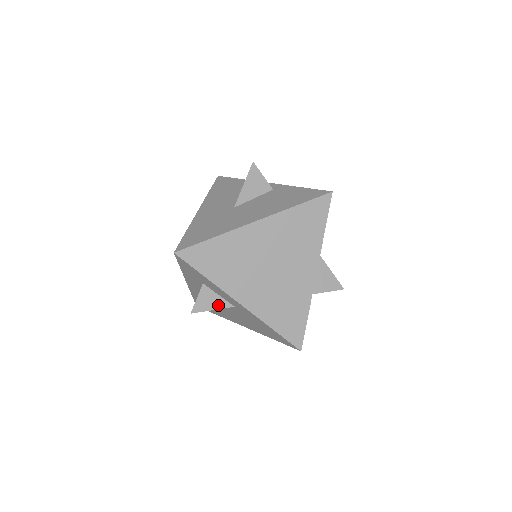
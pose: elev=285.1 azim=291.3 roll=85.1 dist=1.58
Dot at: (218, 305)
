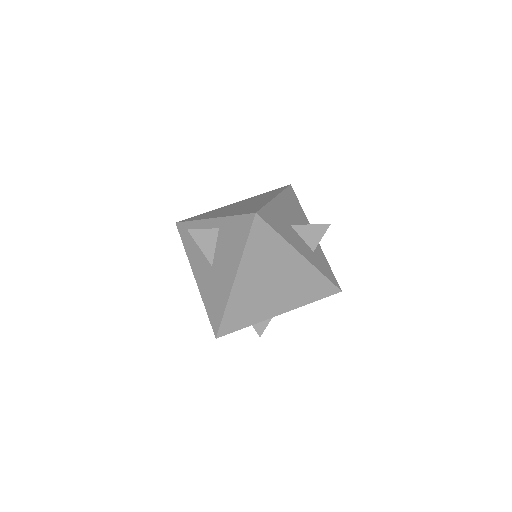
Dot at: occluded
